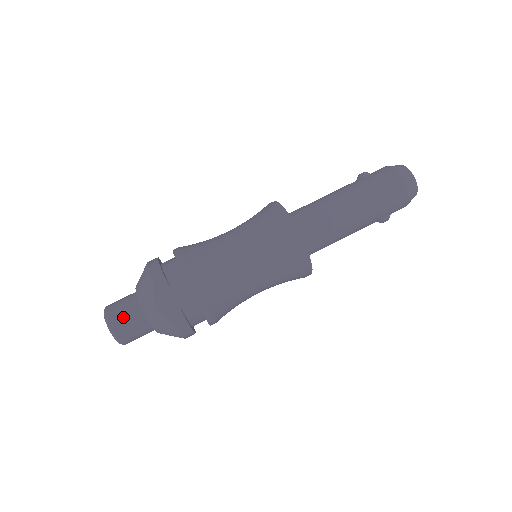
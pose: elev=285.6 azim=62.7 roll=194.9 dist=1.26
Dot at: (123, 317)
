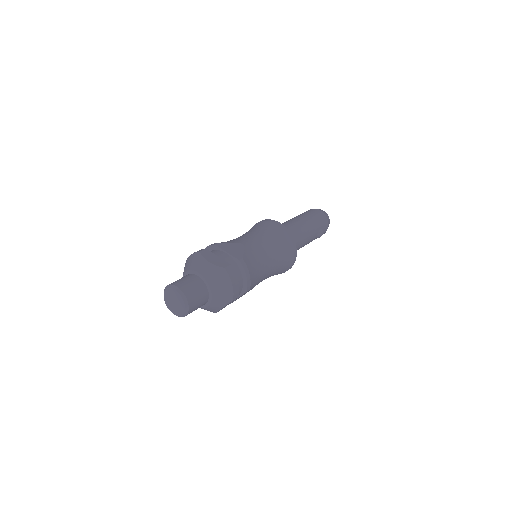
Dot at: (184, 281)
